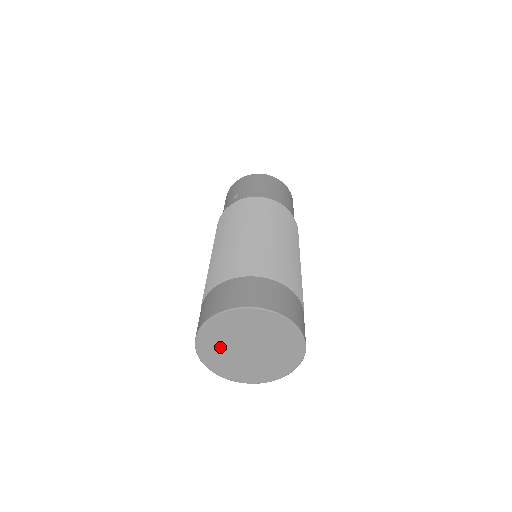
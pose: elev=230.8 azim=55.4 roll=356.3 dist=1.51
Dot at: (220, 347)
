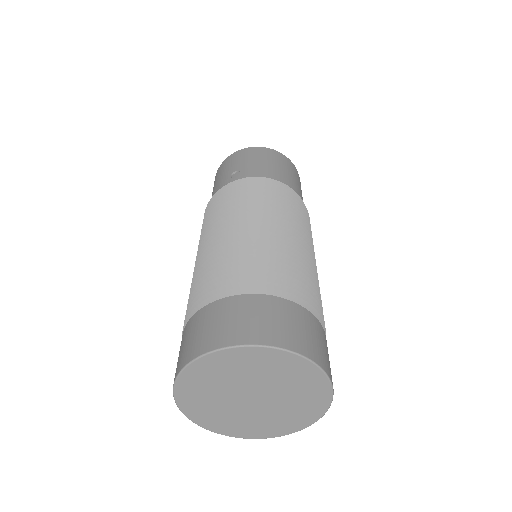
Dot at: (210, 392)
